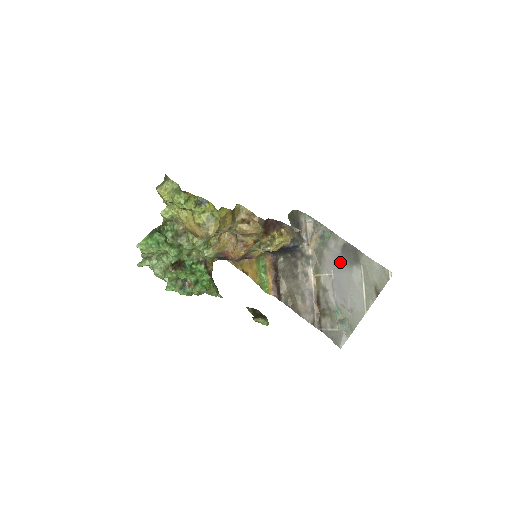
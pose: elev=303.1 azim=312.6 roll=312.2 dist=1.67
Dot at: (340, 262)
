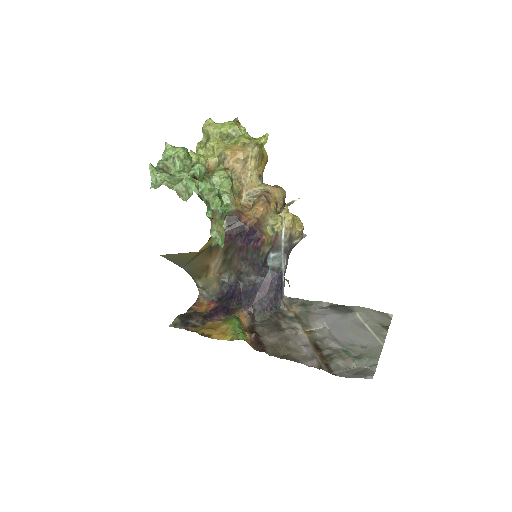
Dot at: (332, 314)
